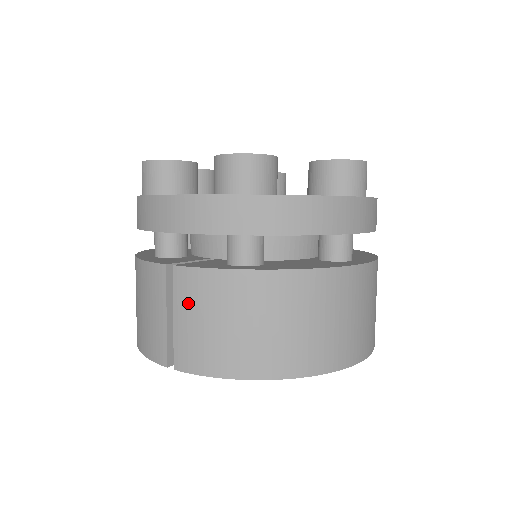
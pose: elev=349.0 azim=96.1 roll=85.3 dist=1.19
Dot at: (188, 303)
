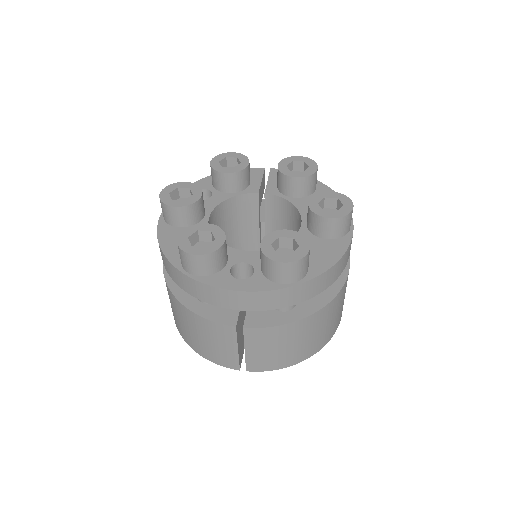
Dot at: (258, 344)
